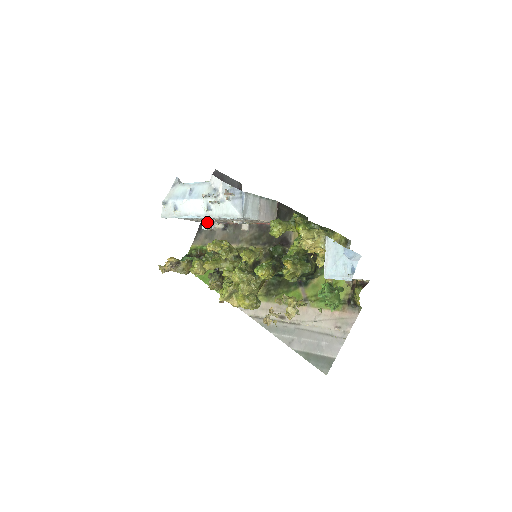
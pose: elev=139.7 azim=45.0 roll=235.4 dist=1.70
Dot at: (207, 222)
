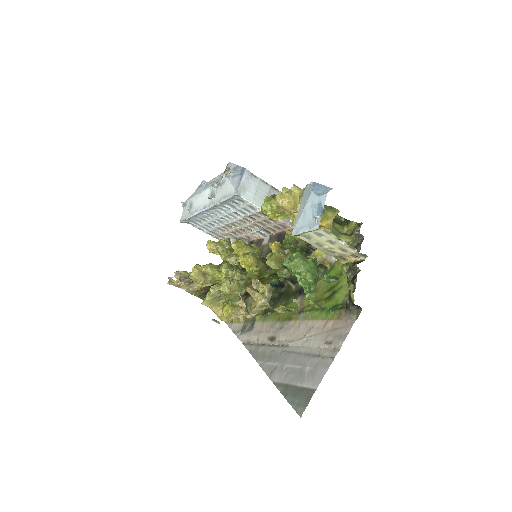
Dot at: (231, 238)
